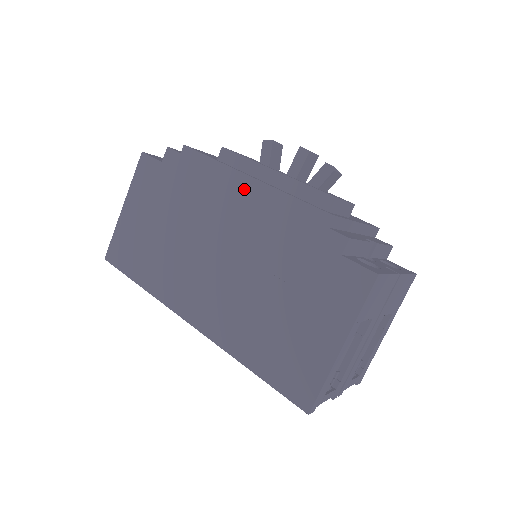
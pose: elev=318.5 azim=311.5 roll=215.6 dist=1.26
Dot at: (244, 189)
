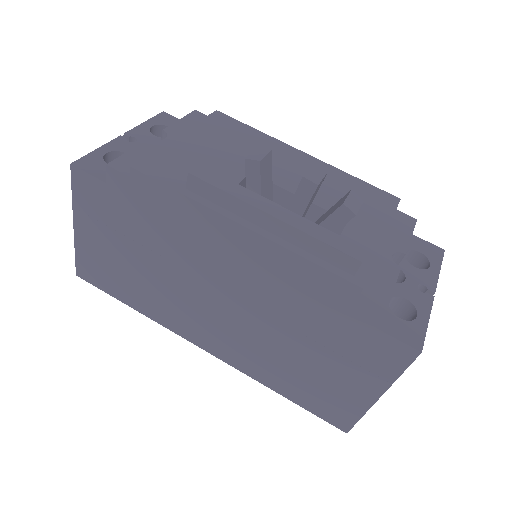
Dot at: (236, 238)
